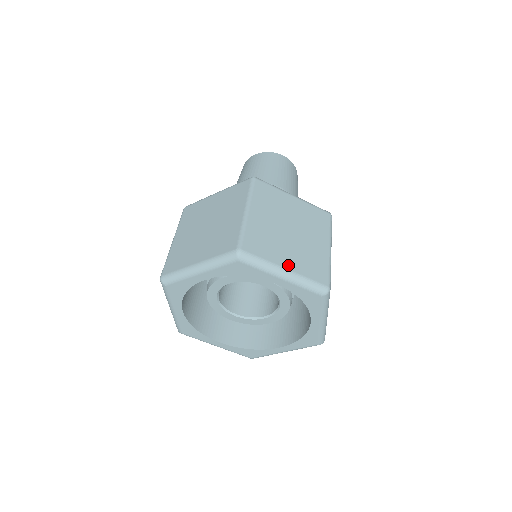
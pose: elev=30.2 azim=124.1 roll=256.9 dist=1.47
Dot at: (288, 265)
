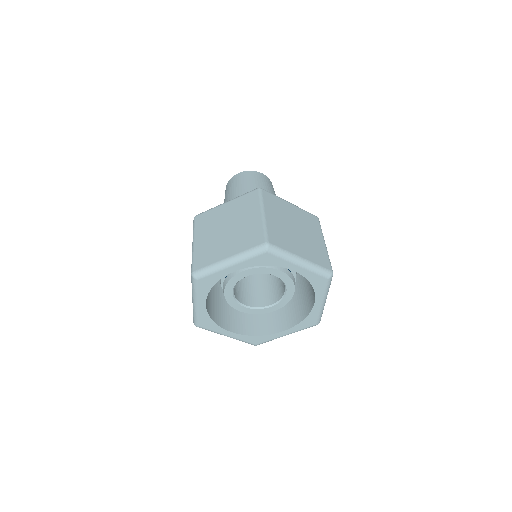
Dot at: (302, 255)
